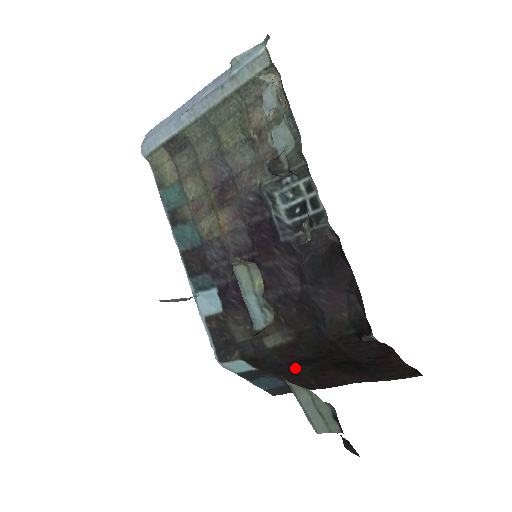
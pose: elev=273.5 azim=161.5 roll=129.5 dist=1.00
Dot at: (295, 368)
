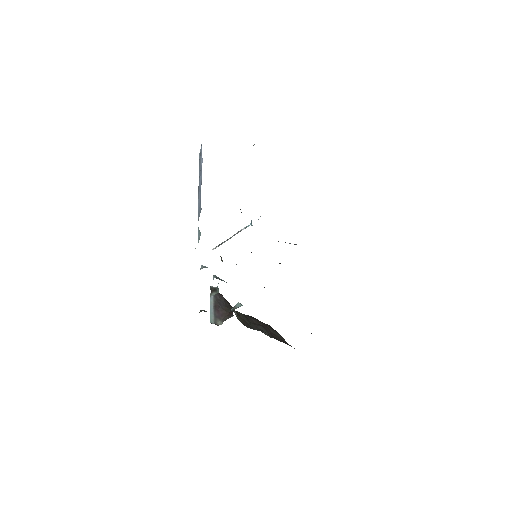
Dot at: occluded
